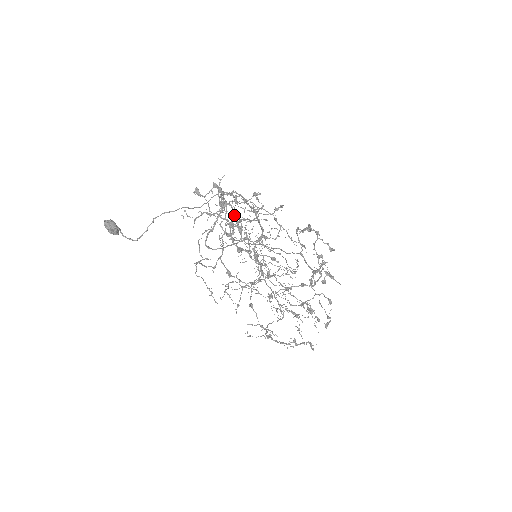
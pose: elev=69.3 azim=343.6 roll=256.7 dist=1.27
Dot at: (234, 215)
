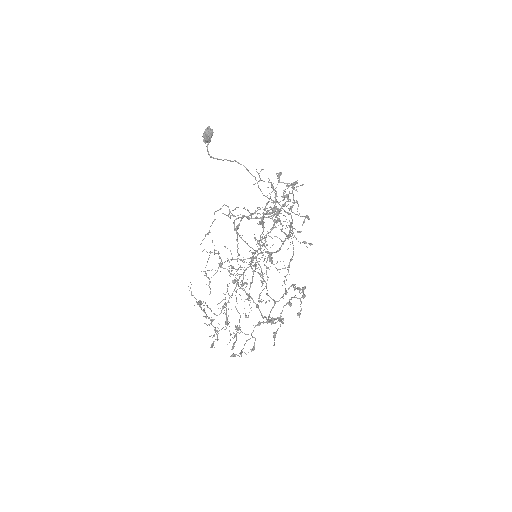
Dot at: (285, 204)
